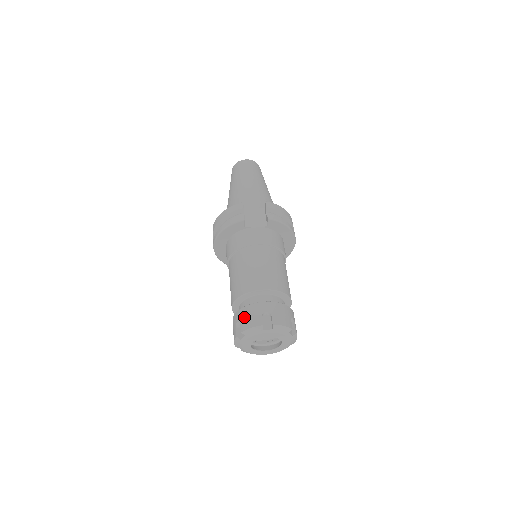
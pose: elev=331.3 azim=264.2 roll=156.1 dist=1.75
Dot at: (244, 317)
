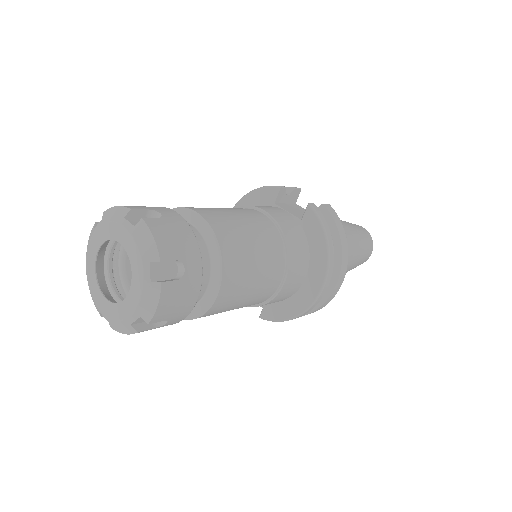
Dot at: occluded
